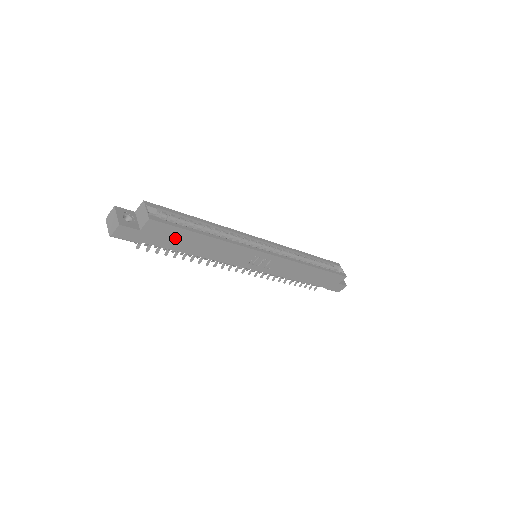
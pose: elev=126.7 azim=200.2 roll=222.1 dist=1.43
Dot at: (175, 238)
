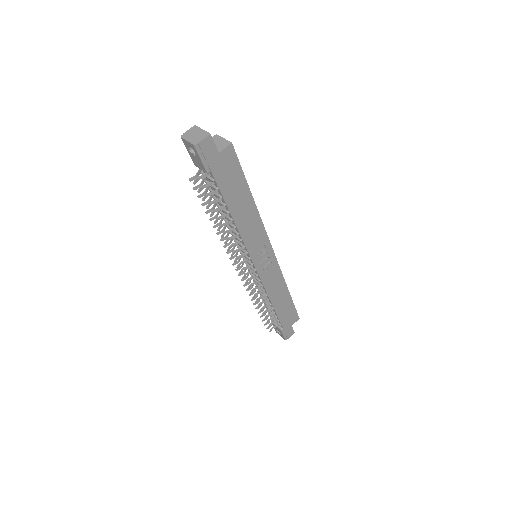
Dot at: (233, 183)
